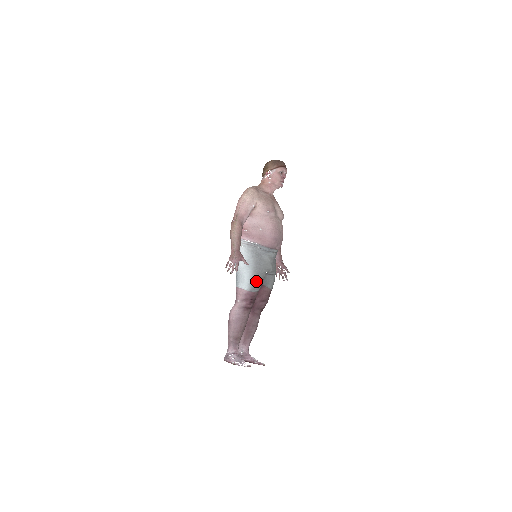
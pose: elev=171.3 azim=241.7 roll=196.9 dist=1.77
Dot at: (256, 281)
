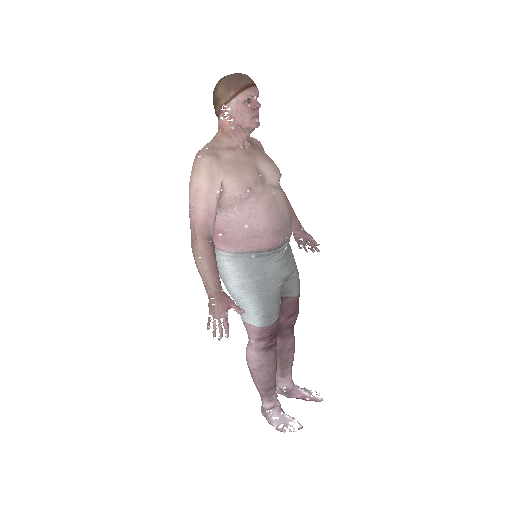
Dot at: (269, 310)
